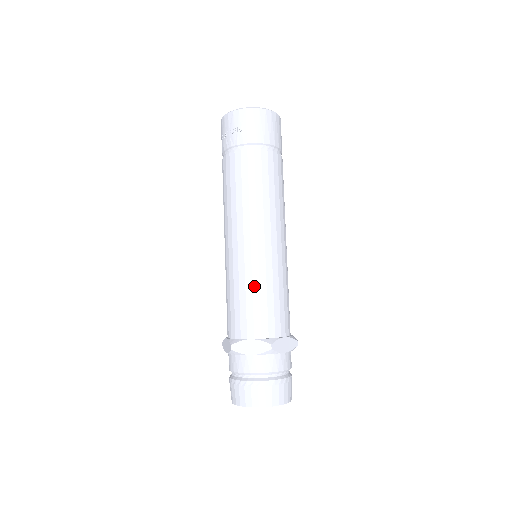
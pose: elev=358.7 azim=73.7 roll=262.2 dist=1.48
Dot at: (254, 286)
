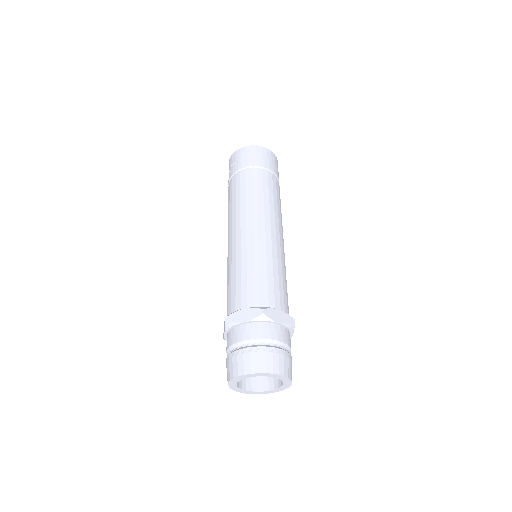
Dot at: (248, 265)
